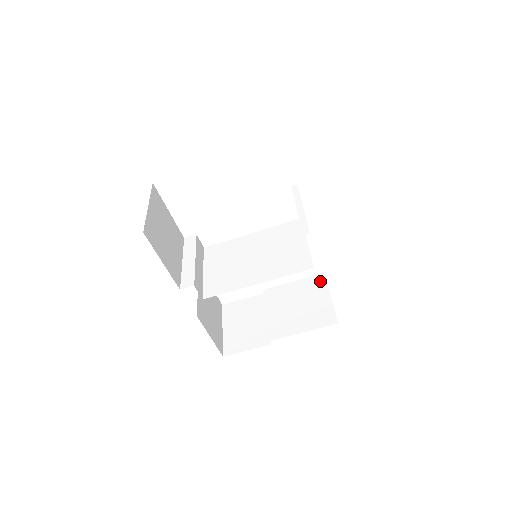
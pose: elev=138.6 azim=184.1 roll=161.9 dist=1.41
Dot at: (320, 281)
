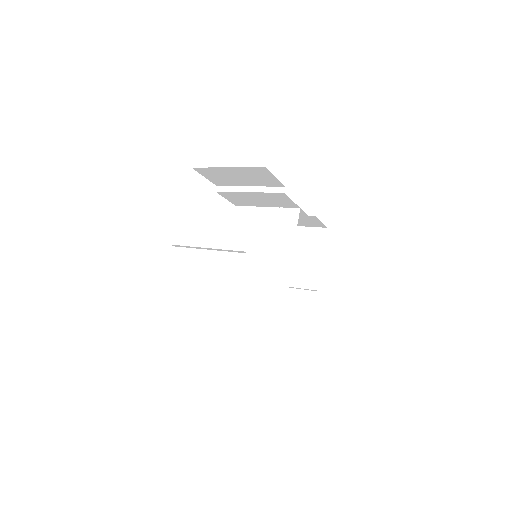
Dot at: occluded
